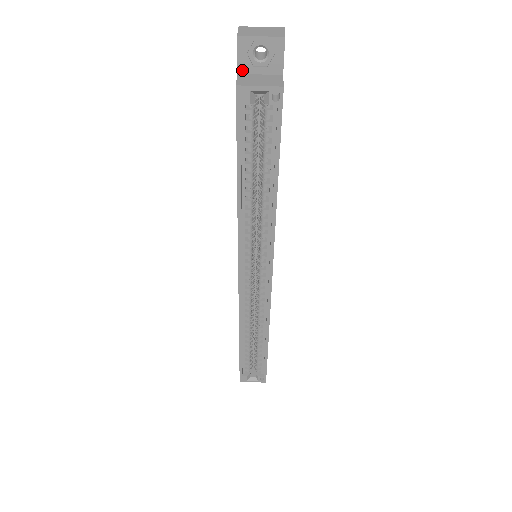
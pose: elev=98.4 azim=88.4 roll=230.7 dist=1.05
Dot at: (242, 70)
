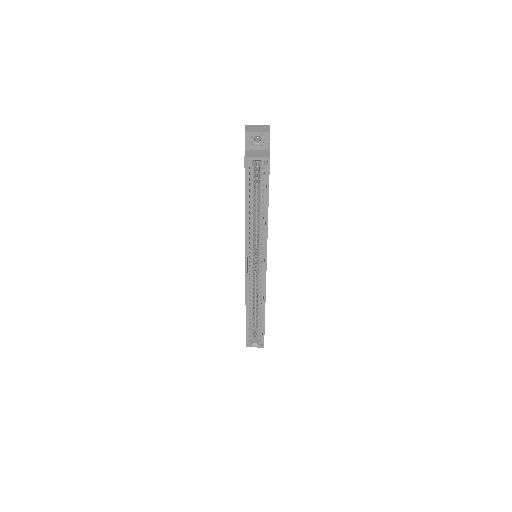
Dot at: (247, 148)
